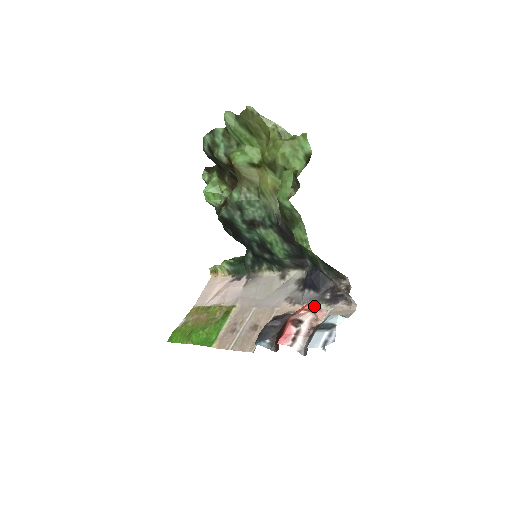
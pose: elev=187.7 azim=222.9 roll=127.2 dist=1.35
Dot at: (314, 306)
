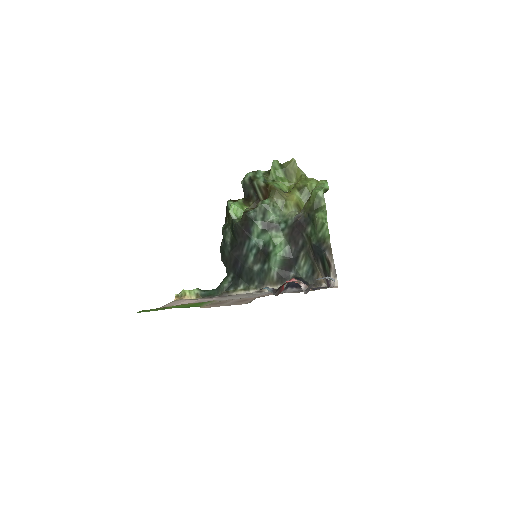
Dot at: occluded
